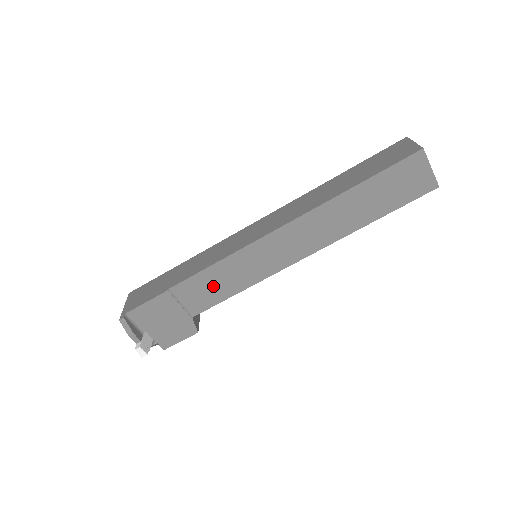
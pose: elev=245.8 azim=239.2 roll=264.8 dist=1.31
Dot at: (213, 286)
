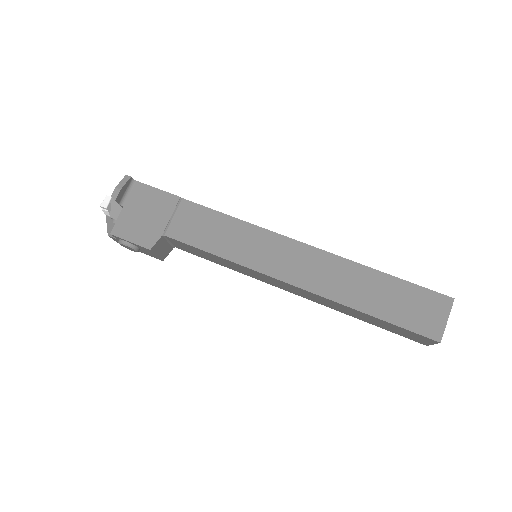
Dot at: (209, 230)
